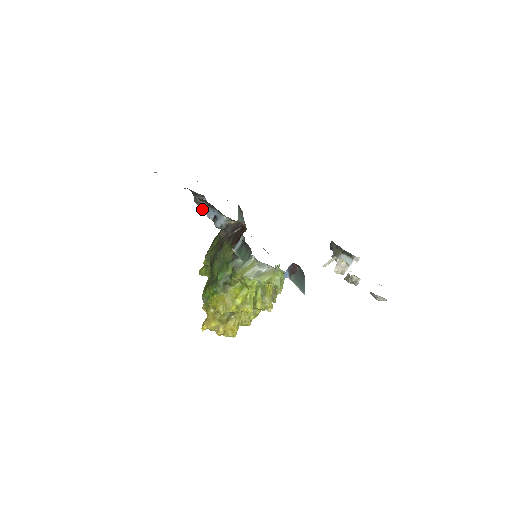
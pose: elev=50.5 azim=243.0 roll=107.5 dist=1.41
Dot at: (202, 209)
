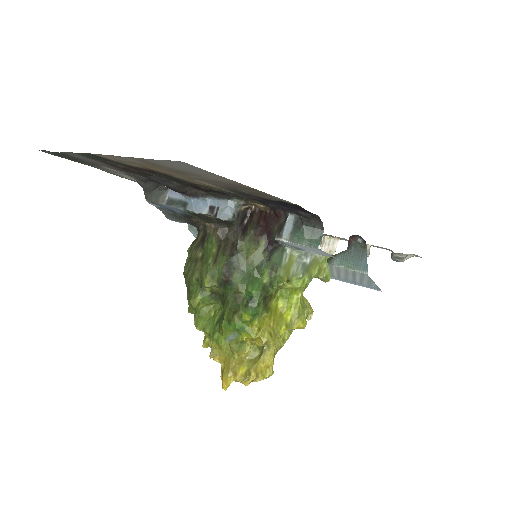
Dot at: (175, 206)
